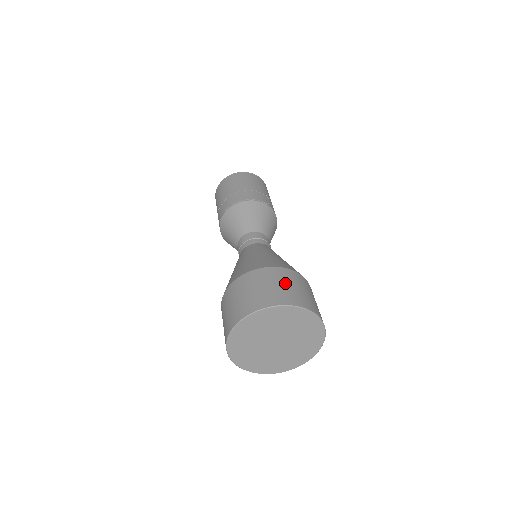
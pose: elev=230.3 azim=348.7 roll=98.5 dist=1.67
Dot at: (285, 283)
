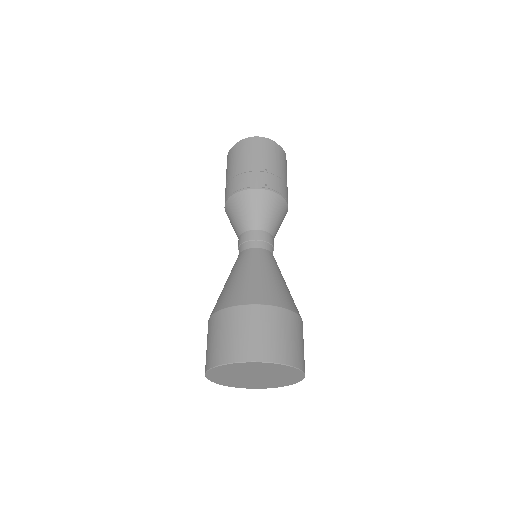
Dot at: (242, 329)
